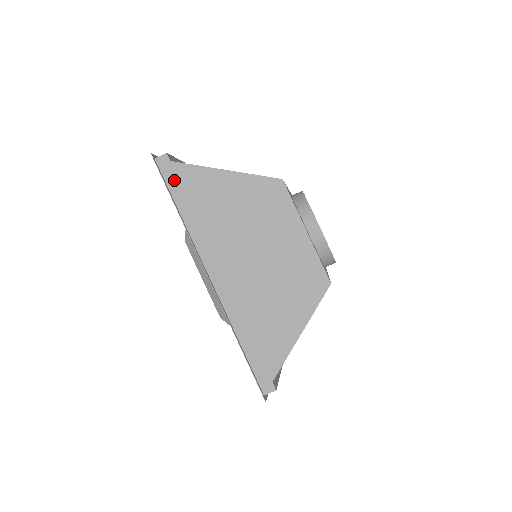
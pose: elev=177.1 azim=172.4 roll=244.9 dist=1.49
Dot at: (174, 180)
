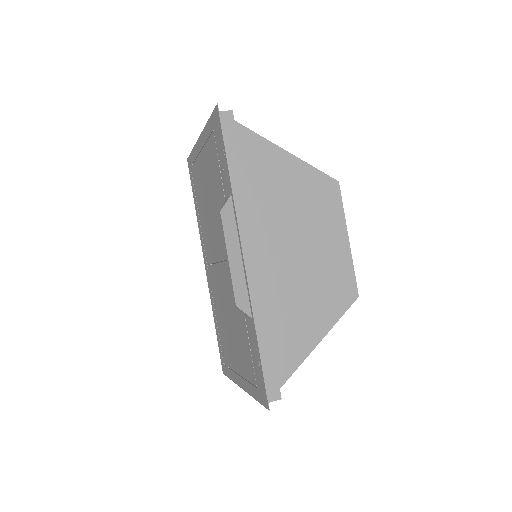
Dot at: (233, 141)
